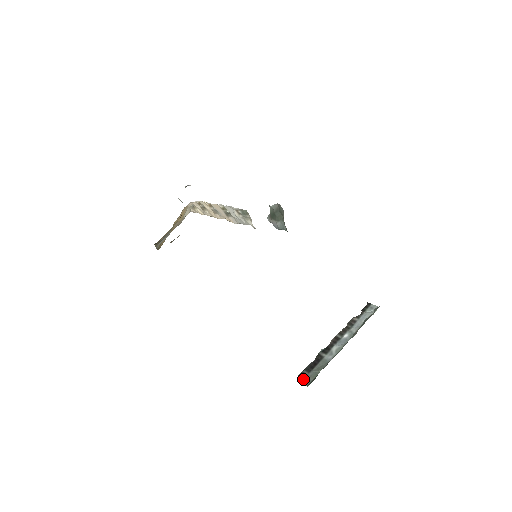
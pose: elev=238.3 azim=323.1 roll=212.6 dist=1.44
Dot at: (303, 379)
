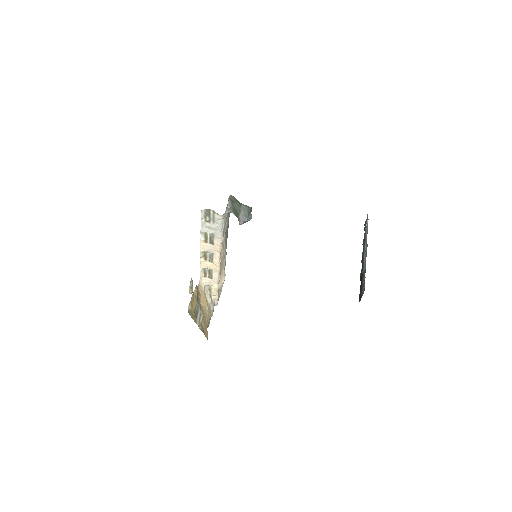
Dot at: (361, 296)
